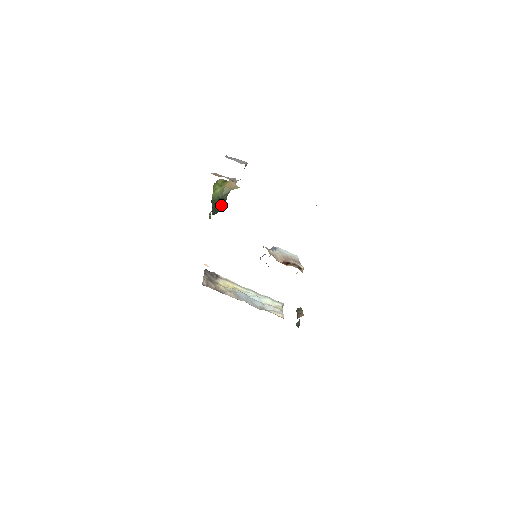
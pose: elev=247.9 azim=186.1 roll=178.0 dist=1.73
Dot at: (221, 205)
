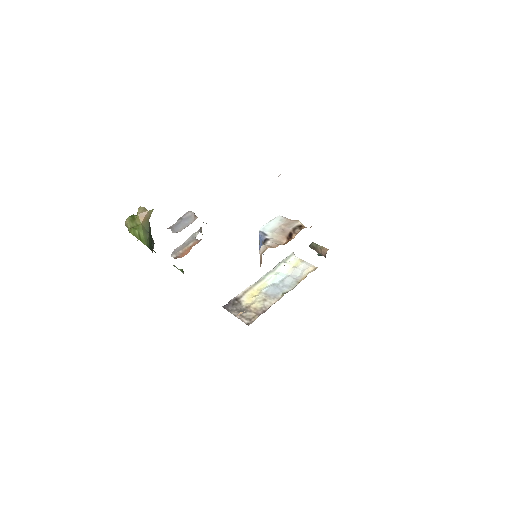
Dot at: (151, 238)
